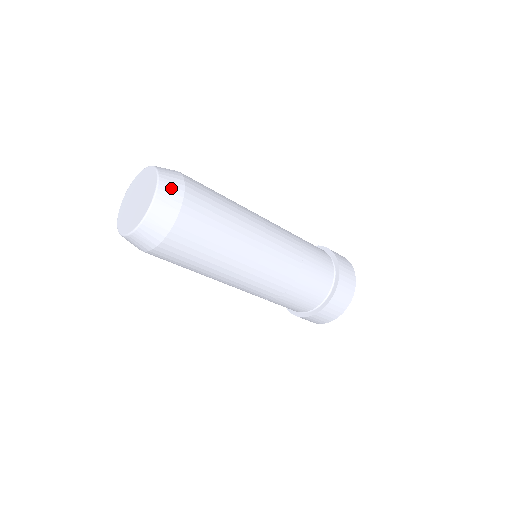
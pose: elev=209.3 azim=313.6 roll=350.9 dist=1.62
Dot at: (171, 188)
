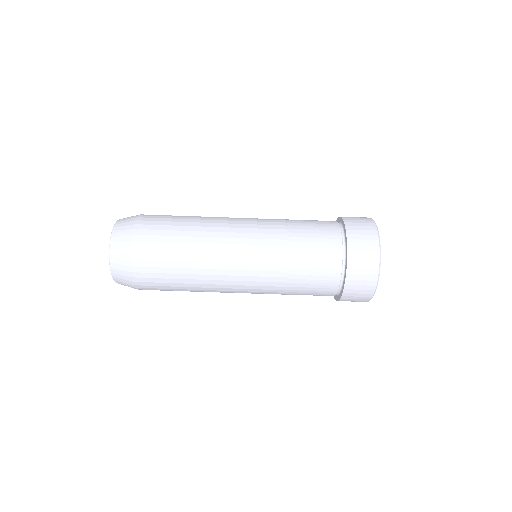
Dot at: occluded
